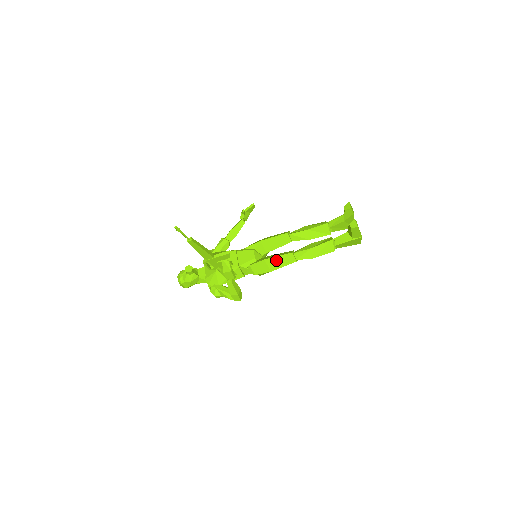
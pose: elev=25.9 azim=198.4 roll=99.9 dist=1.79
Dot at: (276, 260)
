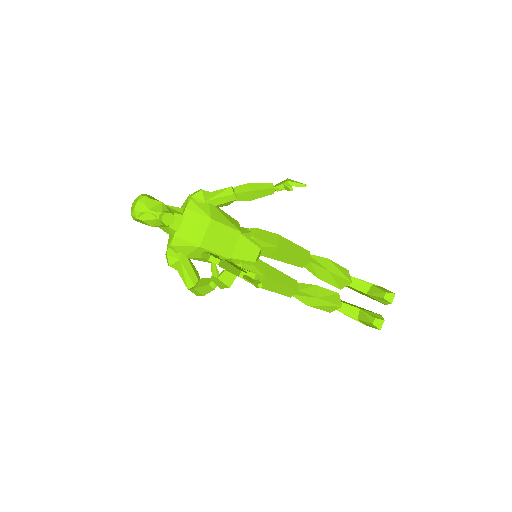
Dot at: (275, 285)
